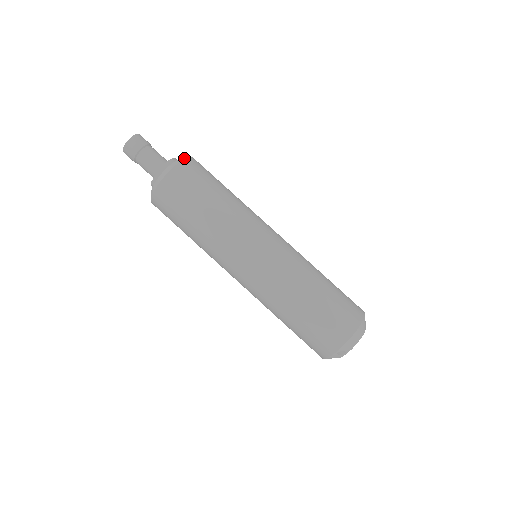
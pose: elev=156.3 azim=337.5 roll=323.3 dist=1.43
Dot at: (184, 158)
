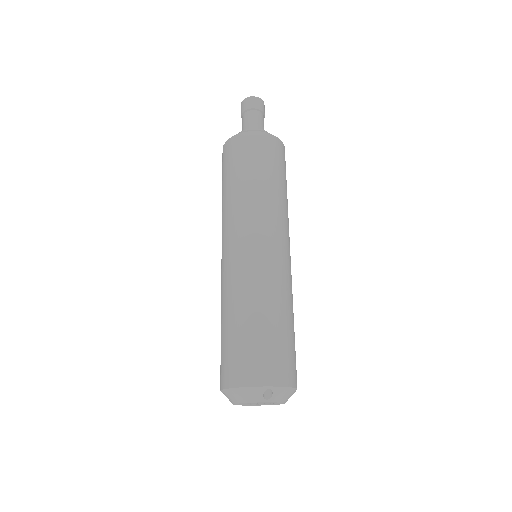
Dot at: (259, 130)
